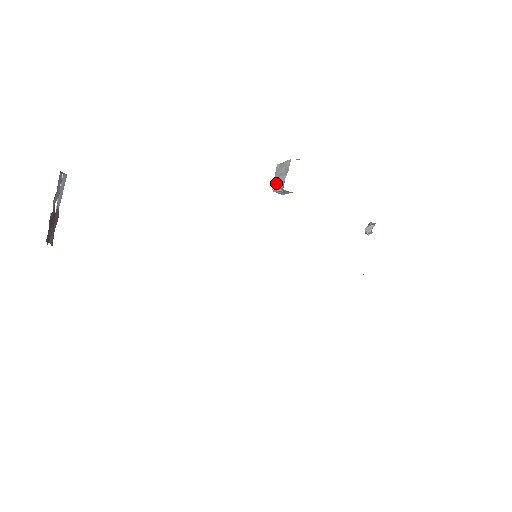
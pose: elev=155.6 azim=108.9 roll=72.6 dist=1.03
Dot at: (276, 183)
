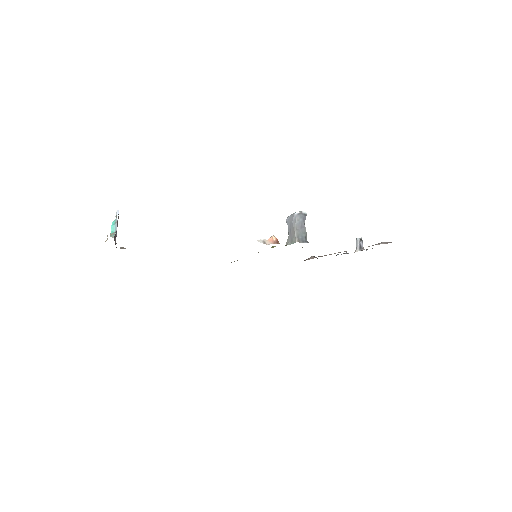
Dot at: occluded
